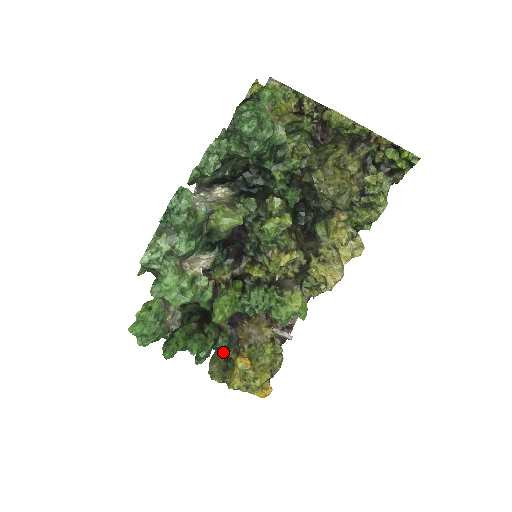
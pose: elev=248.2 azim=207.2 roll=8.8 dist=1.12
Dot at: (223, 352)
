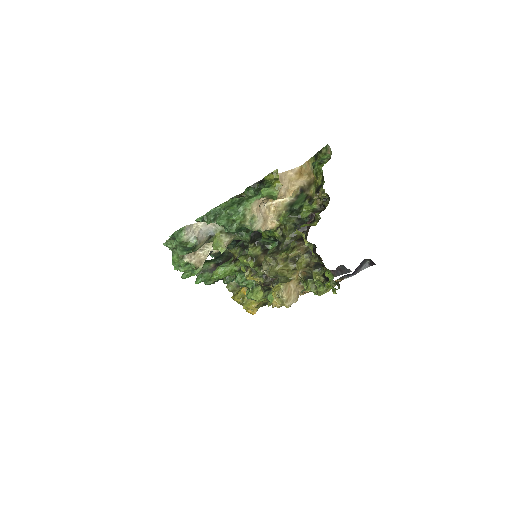
Dot at: occluded
